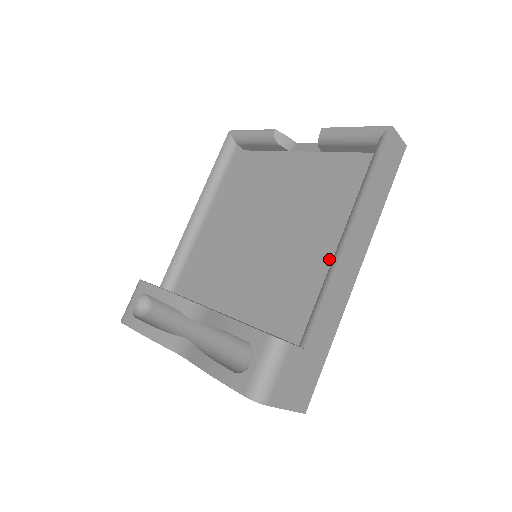
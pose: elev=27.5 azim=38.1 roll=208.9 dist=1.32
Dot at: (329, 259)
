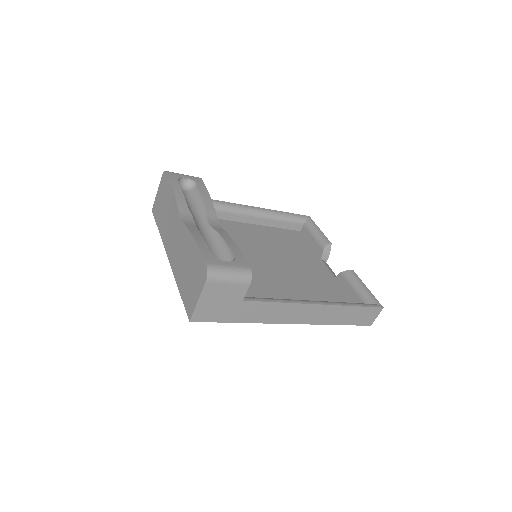
Dot at: occluded
